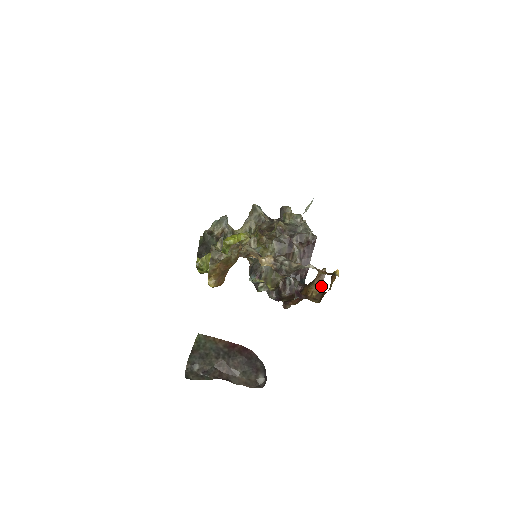
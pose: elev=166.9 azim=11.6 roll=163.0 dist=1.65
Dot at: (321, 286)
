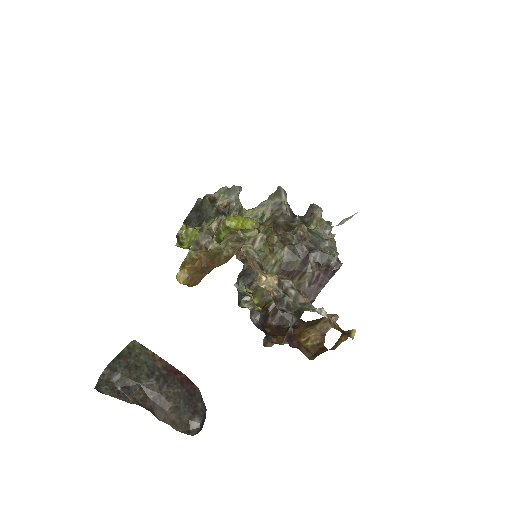
Dot at: (323, 336)
